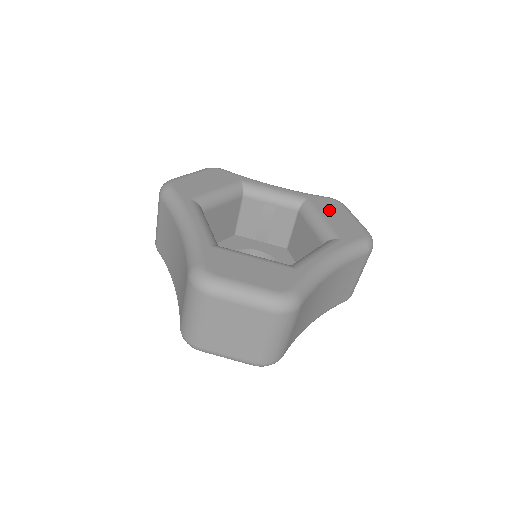
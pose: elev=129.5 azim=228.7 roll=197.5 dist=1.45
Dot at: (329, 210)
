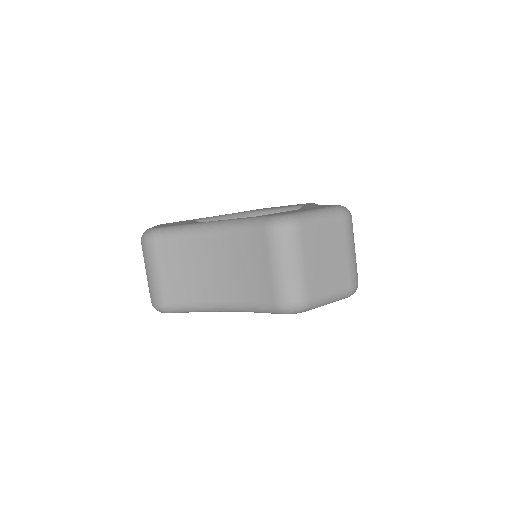
Dot at: occluded
